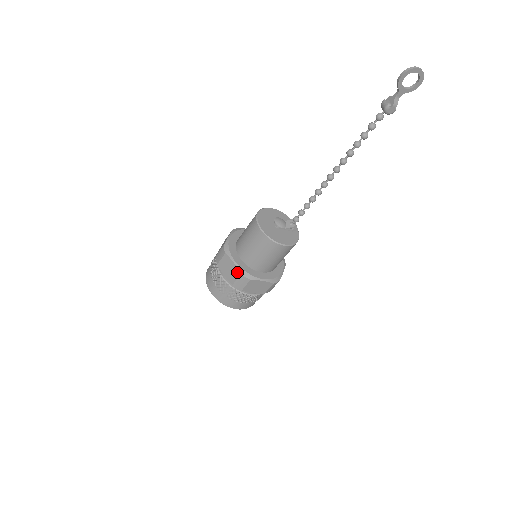
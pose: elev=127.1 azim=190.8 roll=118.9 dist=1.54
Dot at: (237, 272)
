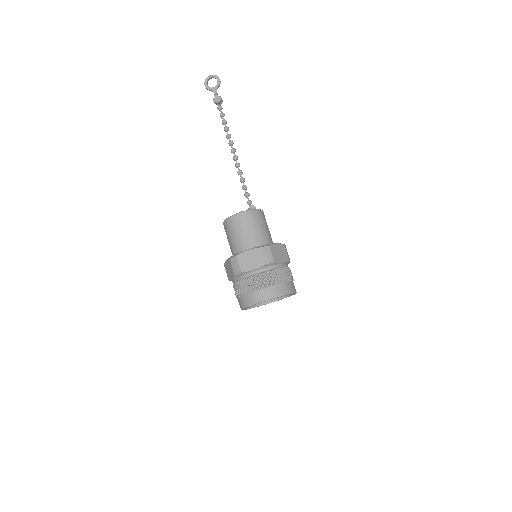
Dot at: (229, 262)
